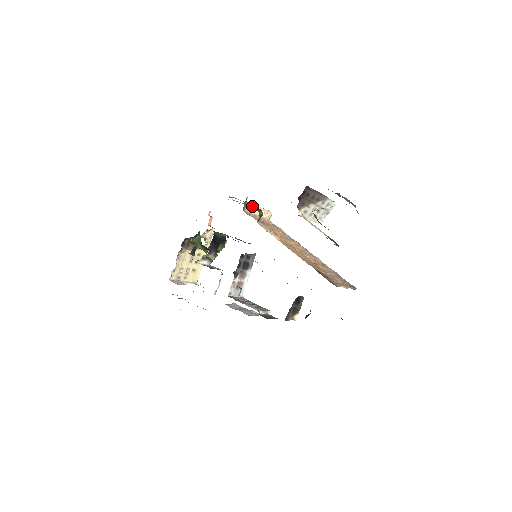
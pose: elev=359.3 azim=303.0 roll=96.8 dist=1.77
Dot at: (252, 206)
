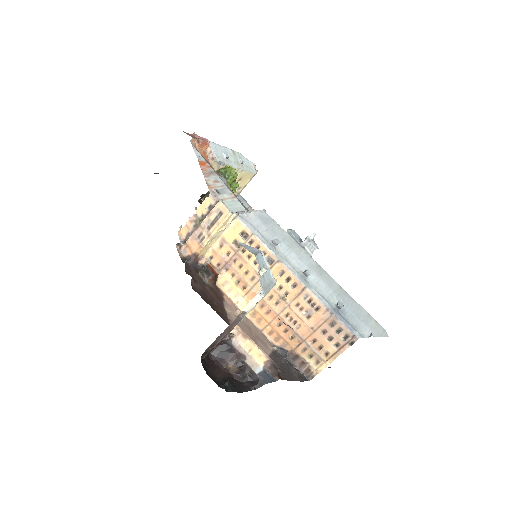
Dot at: (202, 250)
